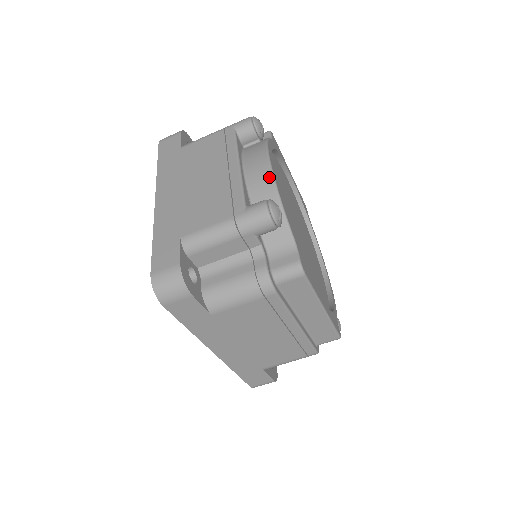
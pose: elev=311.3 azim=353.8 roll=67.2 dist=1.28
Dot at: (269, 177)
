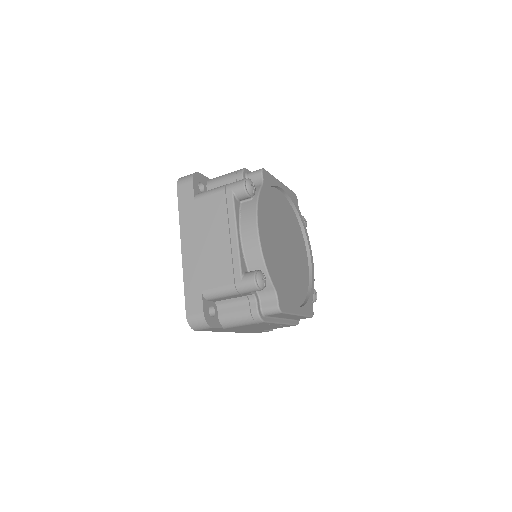
Dot at: (258, 247)
